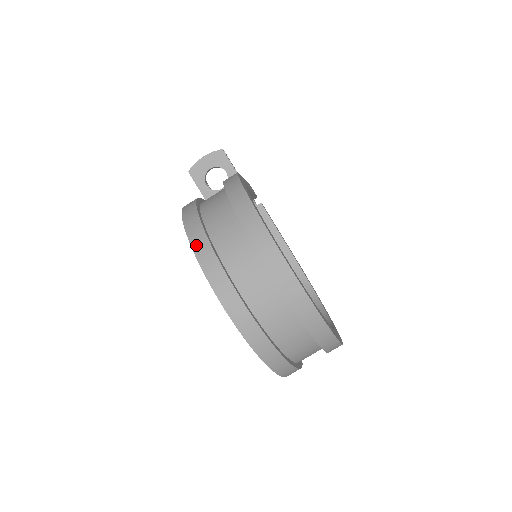
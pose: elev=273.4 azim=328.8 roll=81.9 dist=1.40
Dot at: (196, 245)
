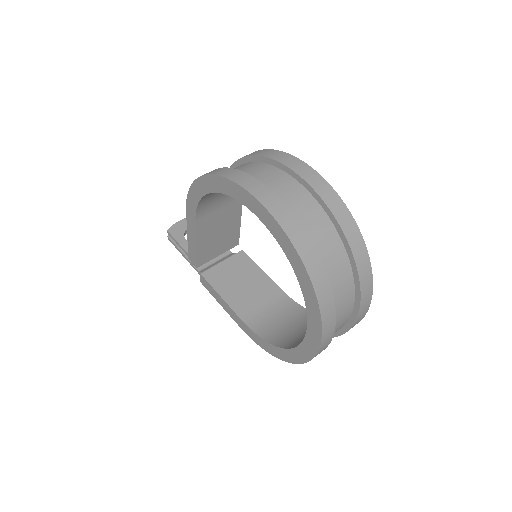
Dot at: (221, 173)
